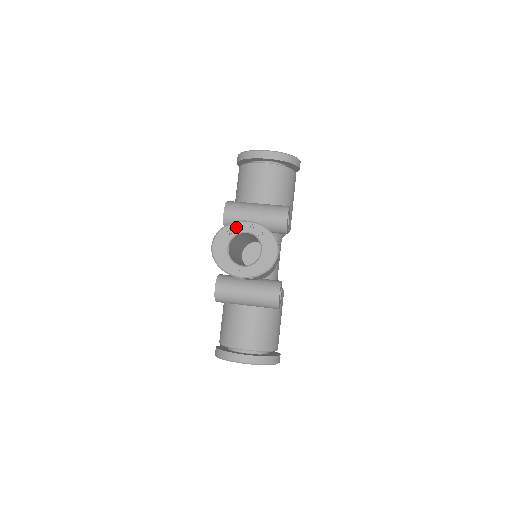
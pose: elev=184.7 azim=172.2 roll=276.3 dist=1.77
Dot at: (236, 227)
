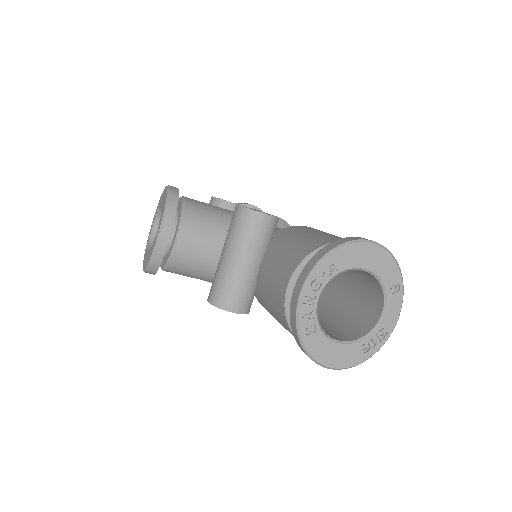
Dot at: occluded
